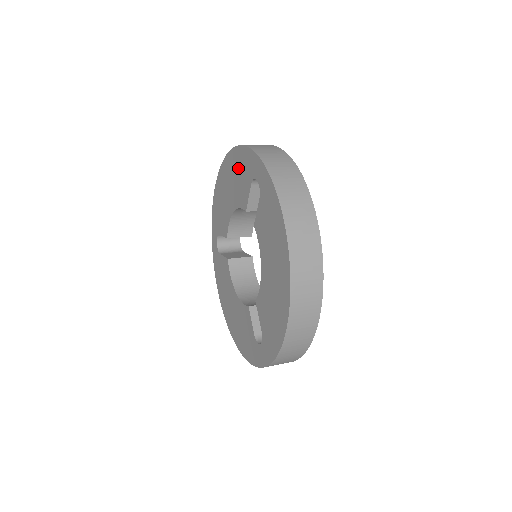
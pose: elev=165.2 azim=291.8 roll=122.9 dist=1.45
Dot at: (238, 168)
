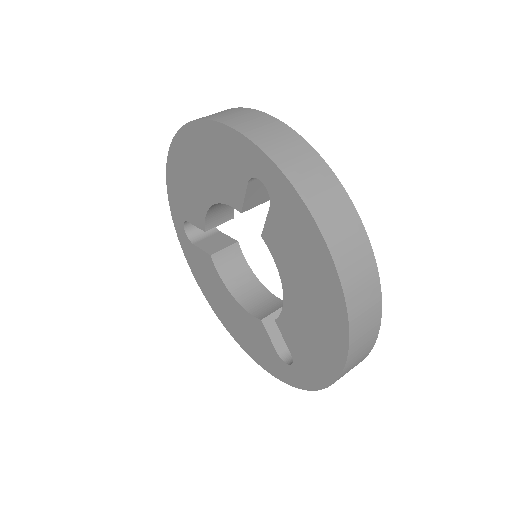
Dot at: (215, 152)
